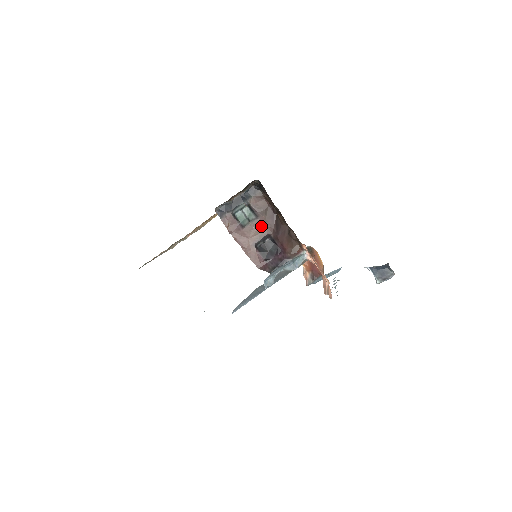
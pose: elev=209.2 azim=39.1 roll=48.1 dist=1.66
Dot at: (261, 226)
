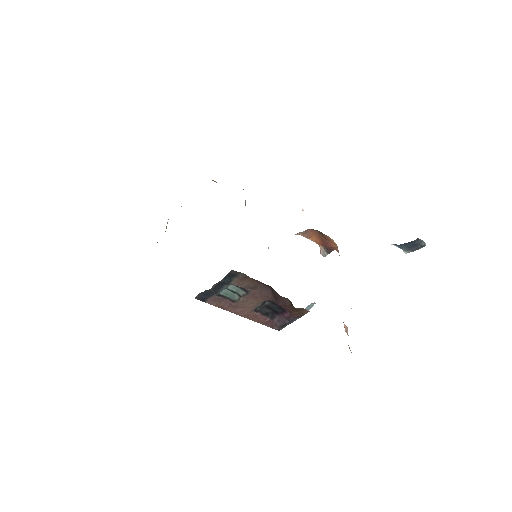
Dot at: (255, 297)
